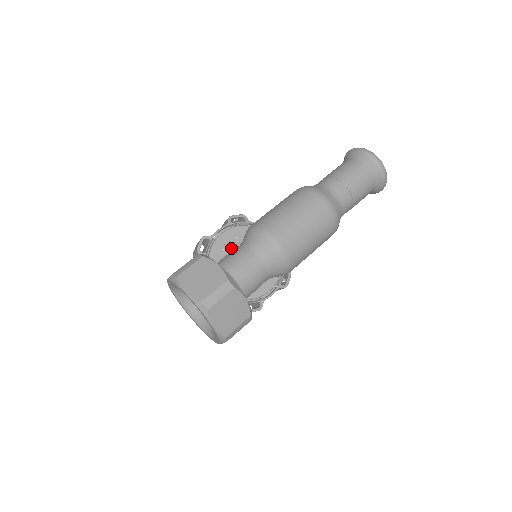
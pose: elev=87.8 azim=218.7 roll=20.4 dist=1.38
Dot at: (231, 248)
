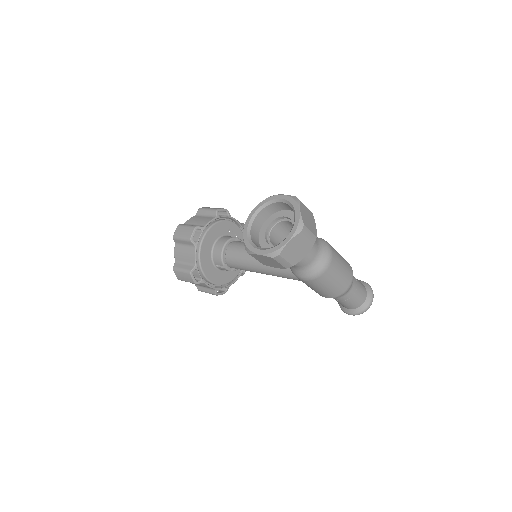
Dot at: occluded
